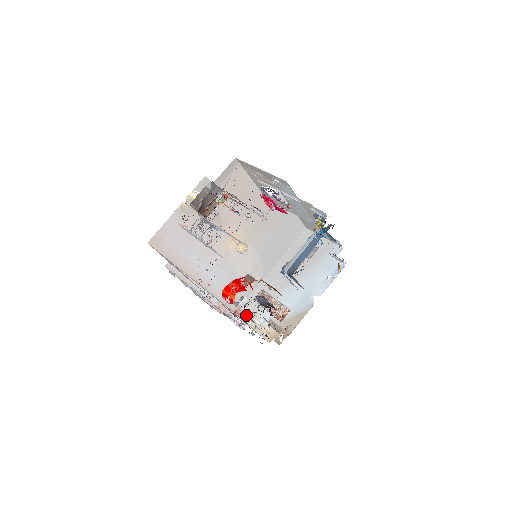
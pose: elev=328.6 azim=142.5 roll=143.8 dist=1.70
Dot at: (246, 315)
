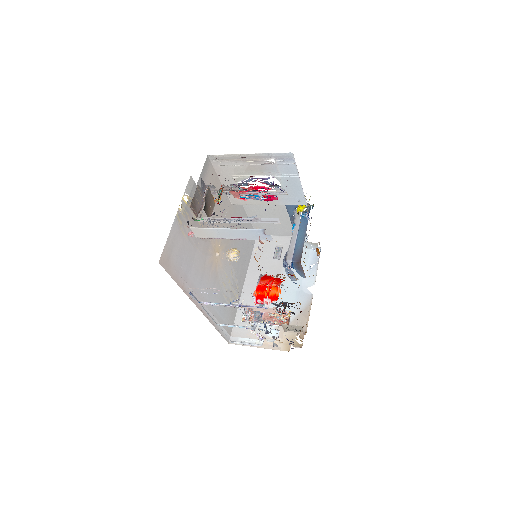
Dot at: (258, 329)
